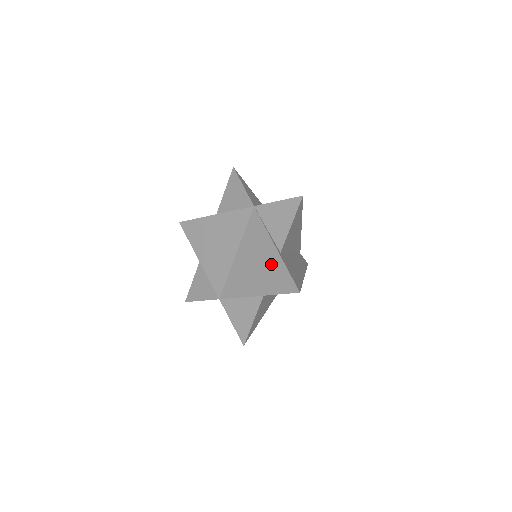
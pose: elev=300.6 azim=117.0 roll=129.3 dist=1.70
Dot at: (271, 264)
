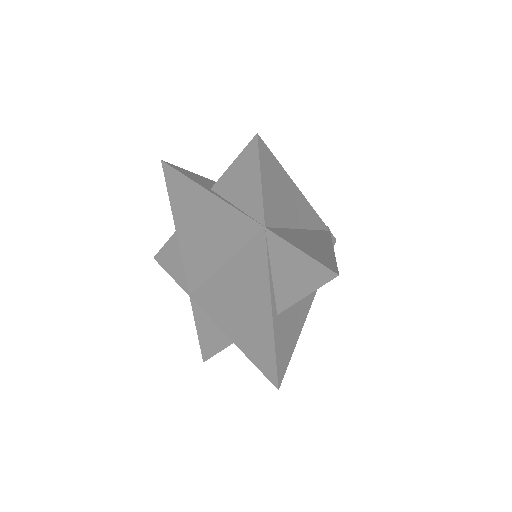
Dot at: (258, 324)
